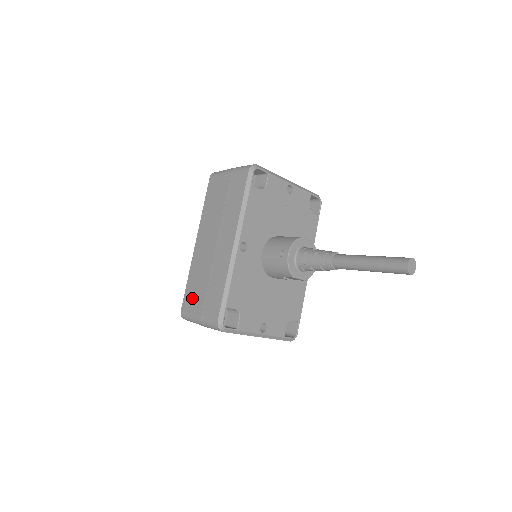
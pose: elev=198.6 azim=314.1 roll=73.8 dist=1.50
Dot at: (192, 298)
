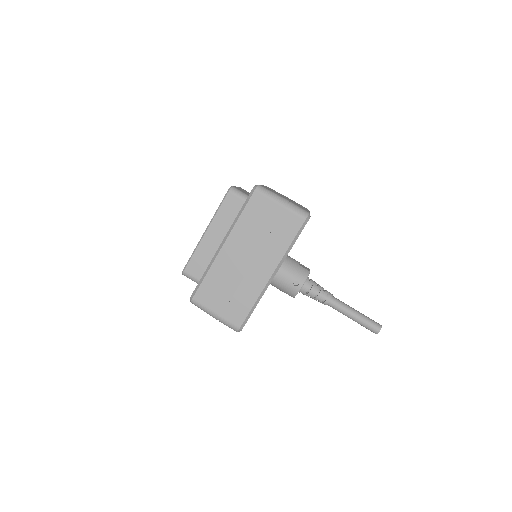
Dot at: (211, 295)
